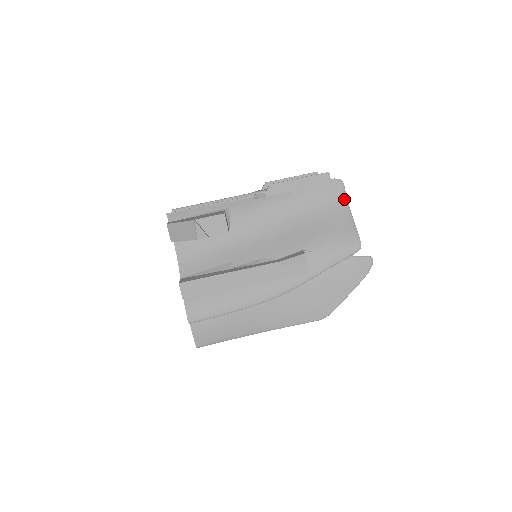
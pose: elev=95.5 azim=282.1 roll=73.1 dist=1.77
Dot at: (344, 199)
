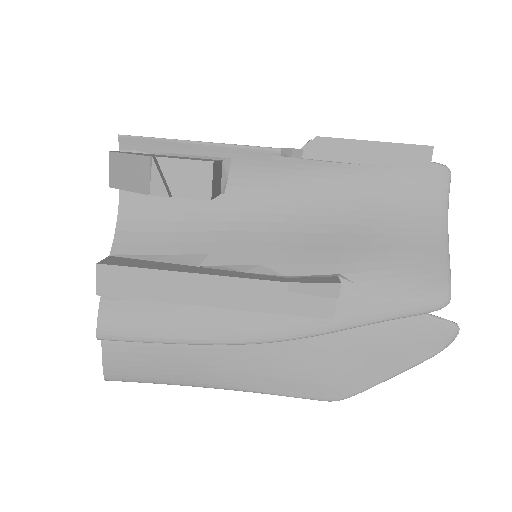
Dot at: (443, 205)
